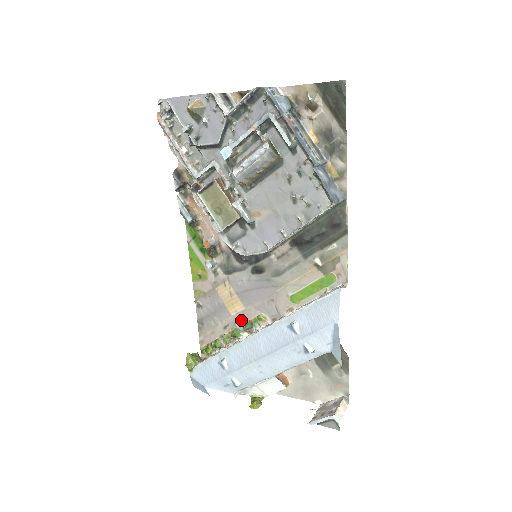
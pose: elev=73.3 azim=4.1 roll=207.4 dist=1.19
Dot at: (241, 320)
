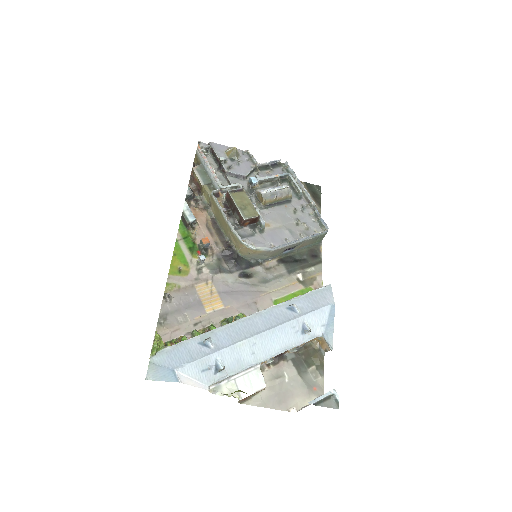
Dot at: (218, 317)
